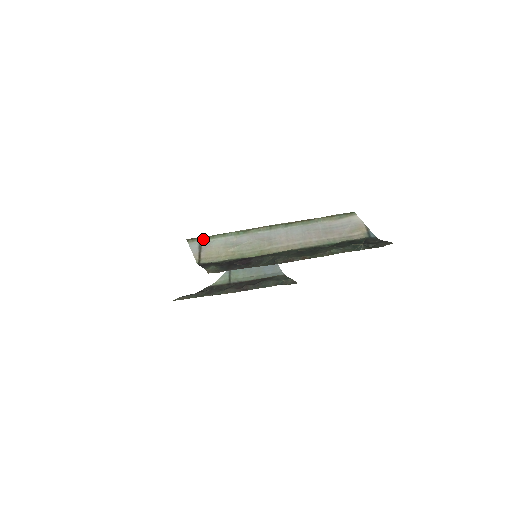
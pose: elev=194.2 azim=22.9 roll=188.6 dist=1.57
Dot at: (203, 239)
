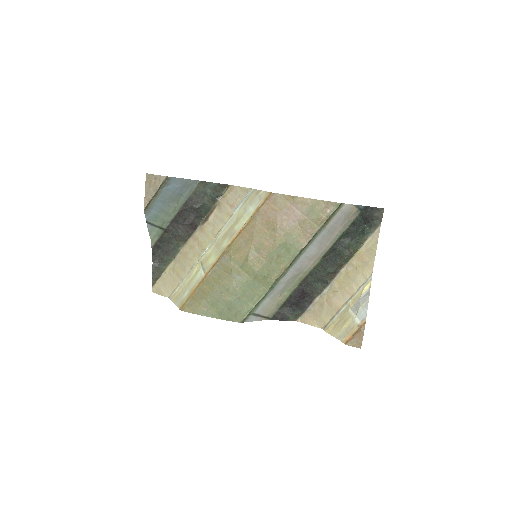
Dot at: (253, 312)
